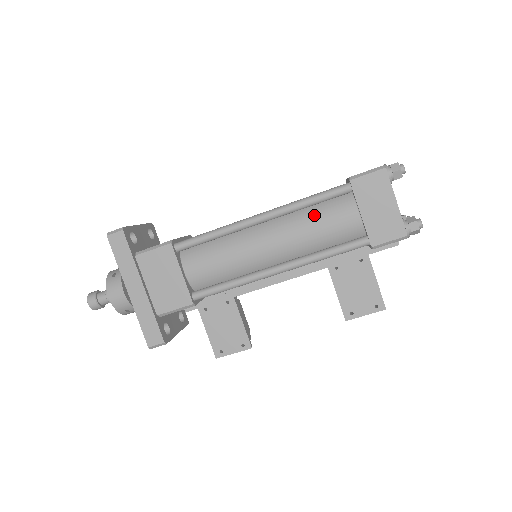
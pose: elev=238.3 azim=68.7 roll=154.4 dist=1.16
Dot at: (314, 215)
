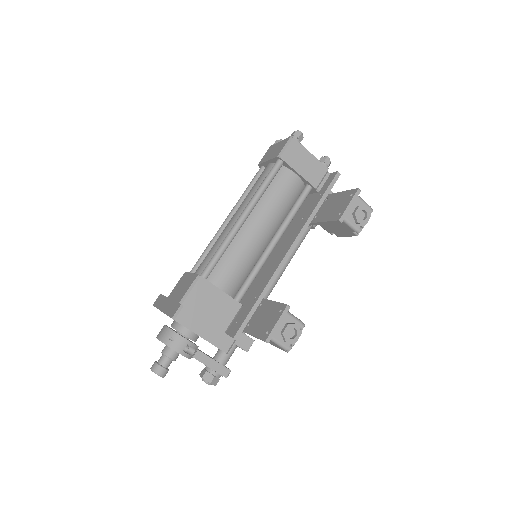
Dot at: occluded
